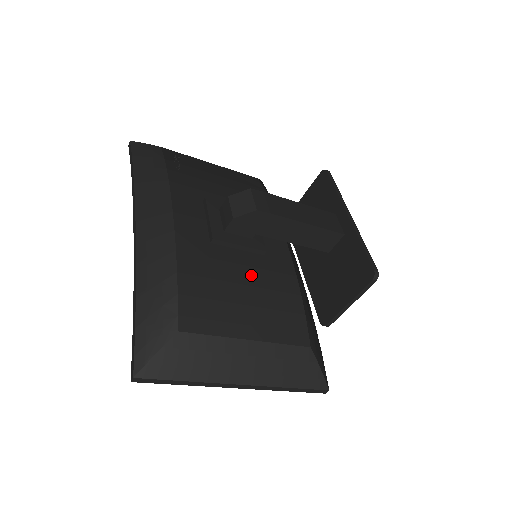
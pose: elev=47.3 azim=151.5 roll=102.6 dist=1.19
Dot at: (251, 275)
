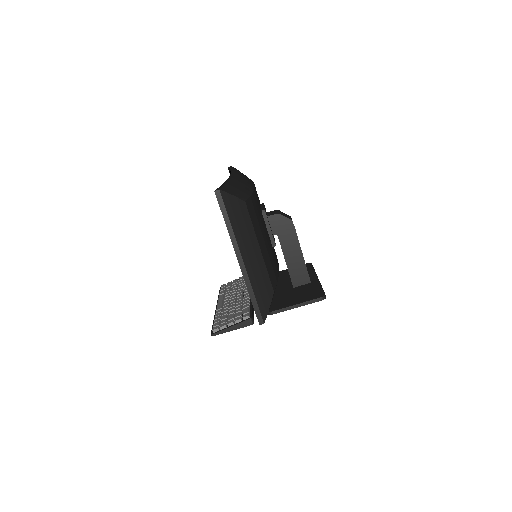
Dot at: (268, 240)
